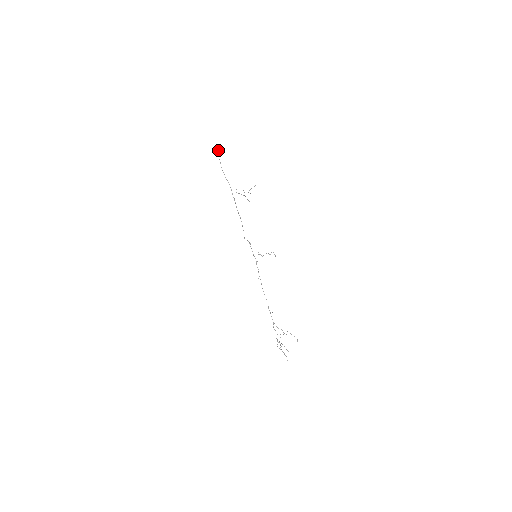
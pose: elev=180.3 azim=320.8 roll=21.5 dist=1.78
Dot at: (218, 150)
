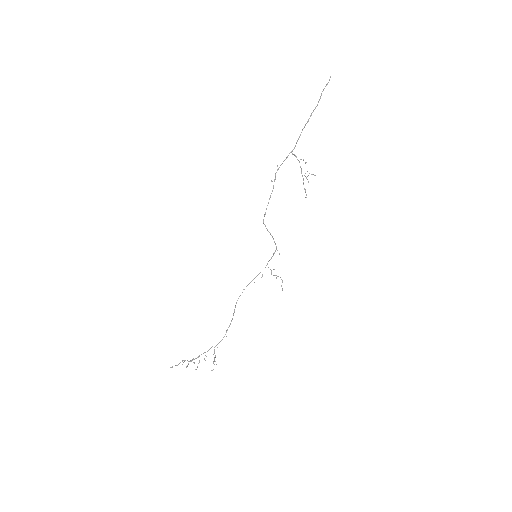
Dot at: (328, 82)
